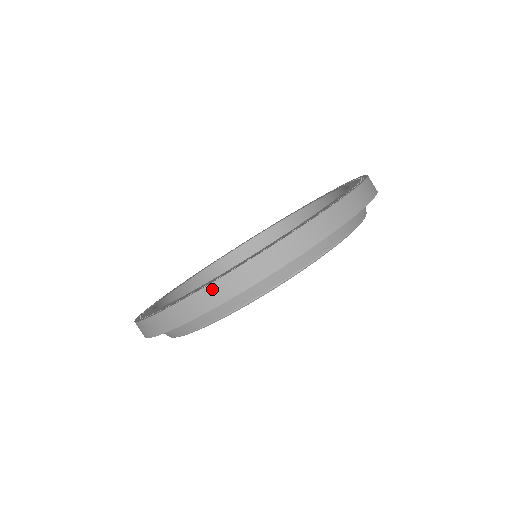
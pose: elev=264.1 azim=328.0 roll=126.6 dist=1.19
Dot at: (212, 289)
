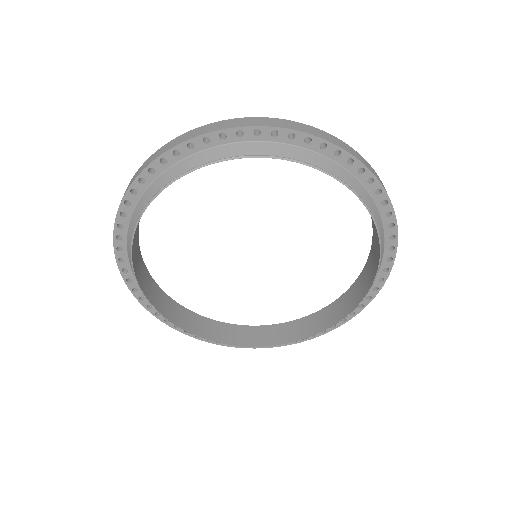
Dot at: (145, 164)
